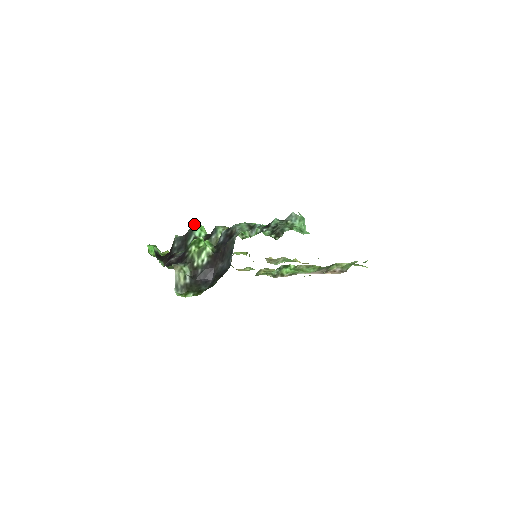
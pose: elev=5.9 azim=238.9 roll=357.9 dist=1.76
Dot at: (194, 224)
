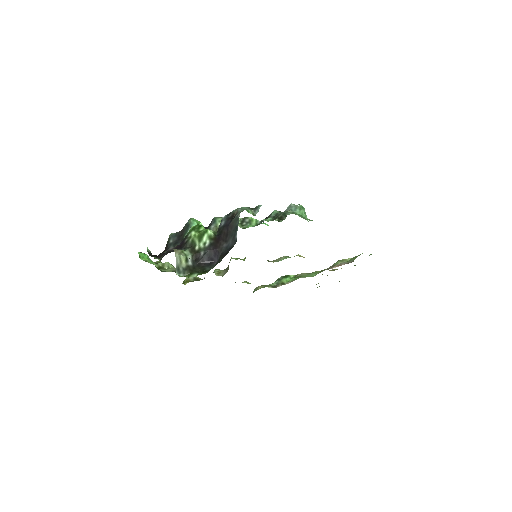
Dot at: (190, 219)
